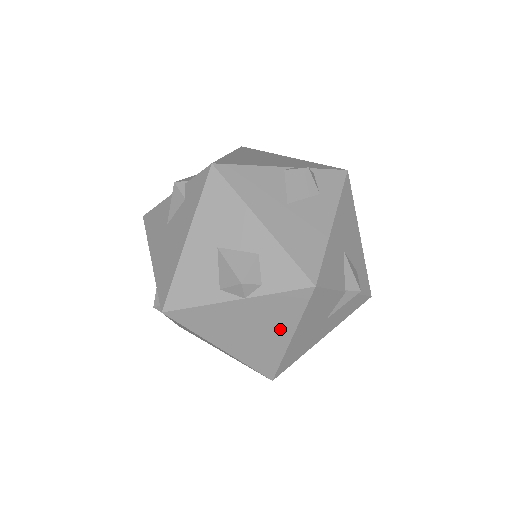
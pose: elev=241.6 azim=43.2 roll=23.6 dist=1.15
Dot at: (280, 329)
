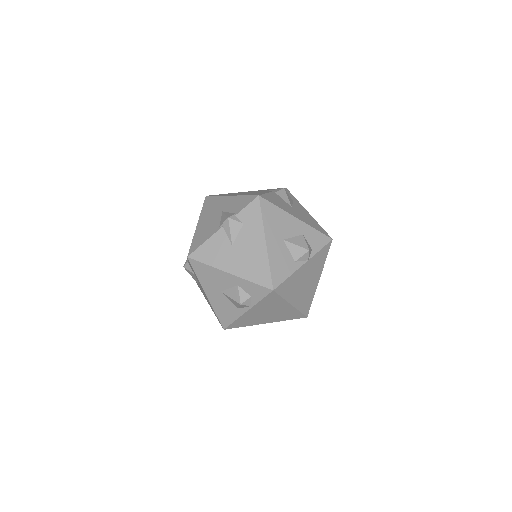
Dot at: (317, 275)
